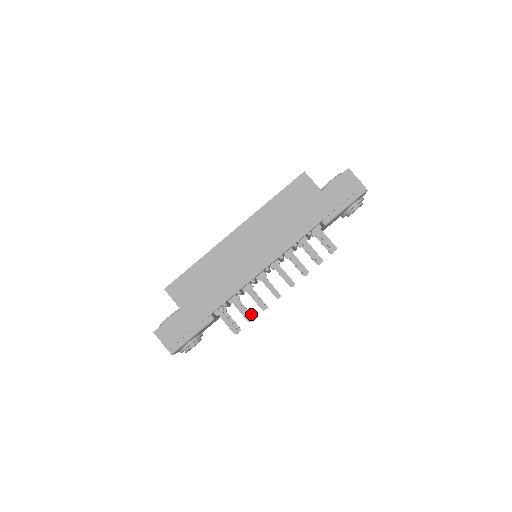
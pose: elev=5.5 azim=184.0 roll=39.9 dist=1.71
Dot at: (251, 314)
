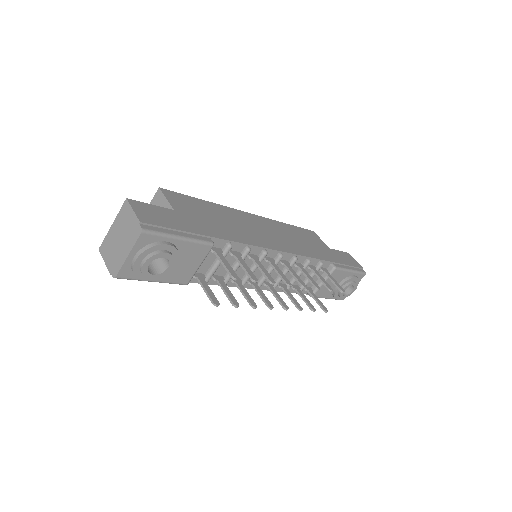
Dot at: (235, 300)
